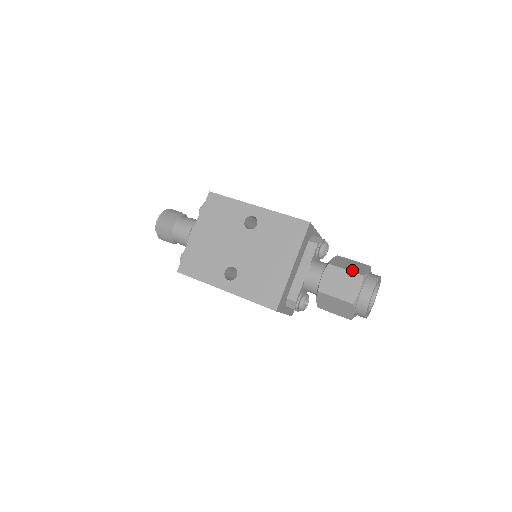
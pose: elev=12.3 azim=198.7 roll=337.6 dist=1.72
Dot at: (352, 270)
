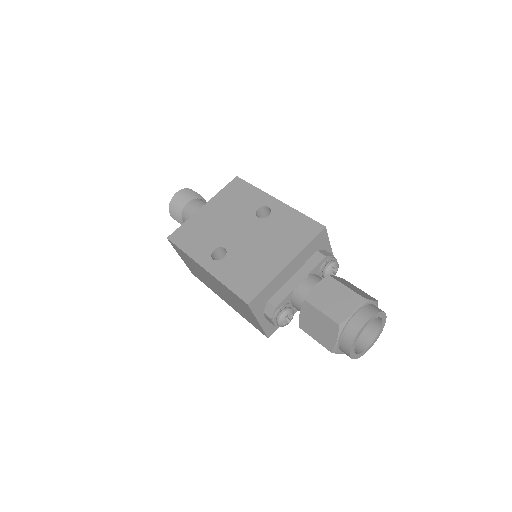
Dot at: (353, 289)
